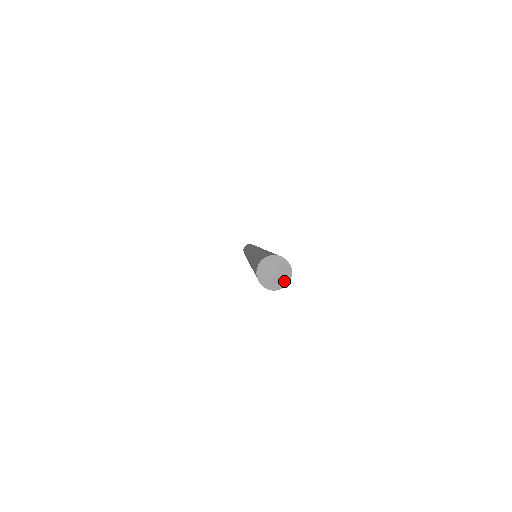
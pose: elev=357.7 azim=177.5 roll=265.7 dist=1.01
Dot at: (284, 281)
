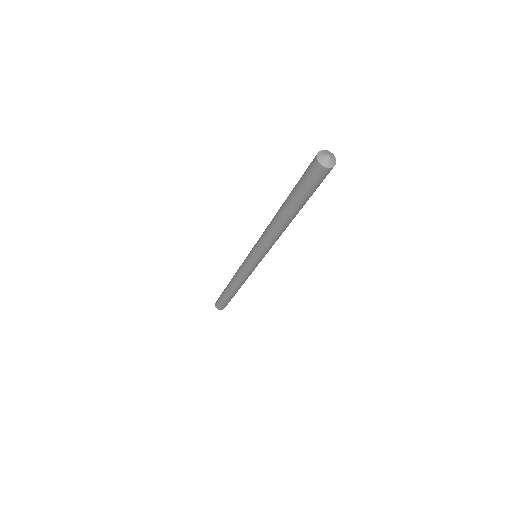
Dot at: (334, 160)
